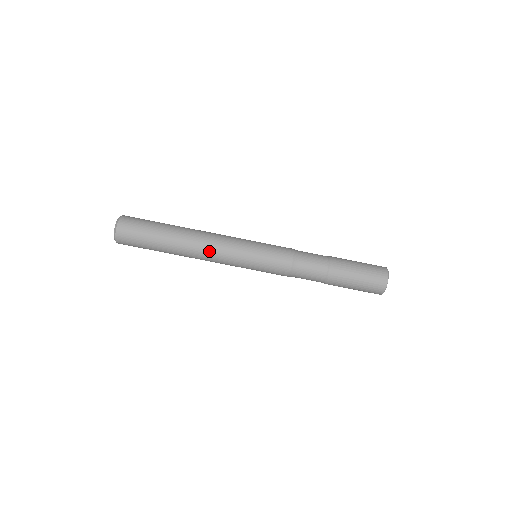
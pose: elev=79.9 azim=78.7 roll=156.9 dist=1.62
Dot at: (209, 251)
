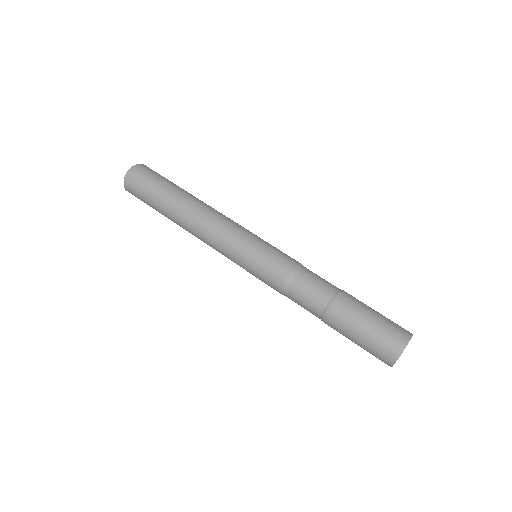
Dot at: (210, 219)
